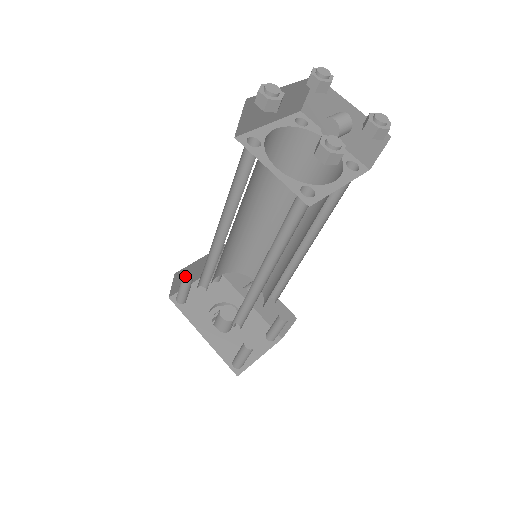
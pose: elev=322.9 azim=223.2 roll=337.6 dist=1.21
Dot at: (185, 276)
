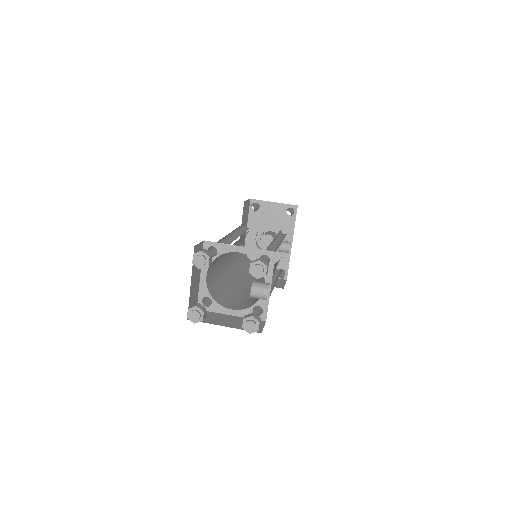
Dot at: occluded
